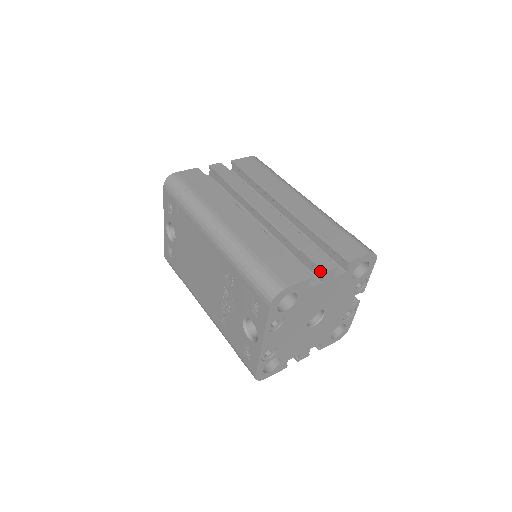
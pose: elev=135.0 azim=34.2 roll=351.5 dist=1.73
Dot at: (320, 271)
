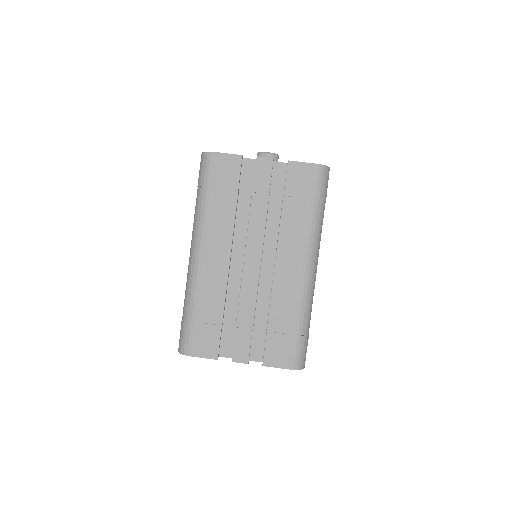
Dot at: (232, 357)
